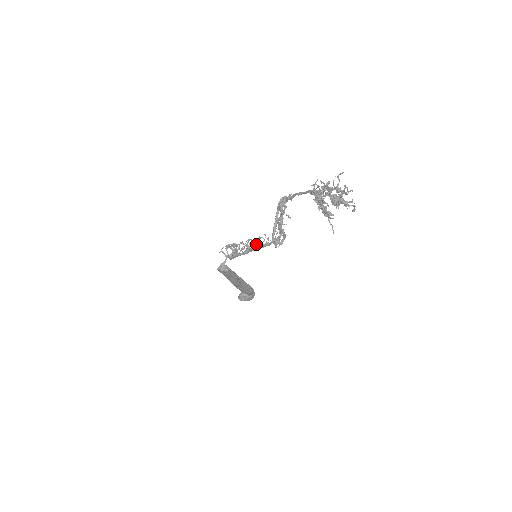
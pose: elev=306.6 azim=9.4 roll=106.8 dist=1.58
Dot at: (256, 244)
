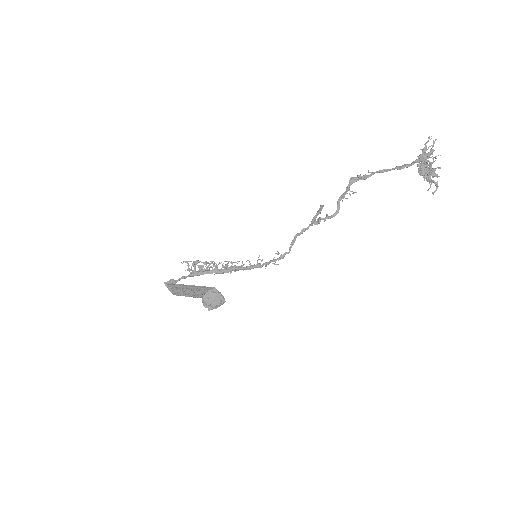
Dot at: occluded
